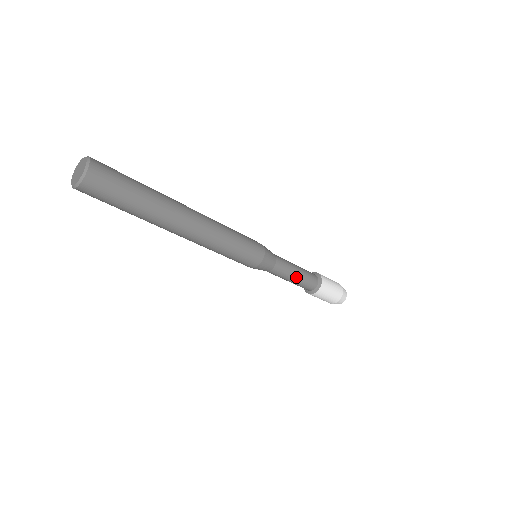
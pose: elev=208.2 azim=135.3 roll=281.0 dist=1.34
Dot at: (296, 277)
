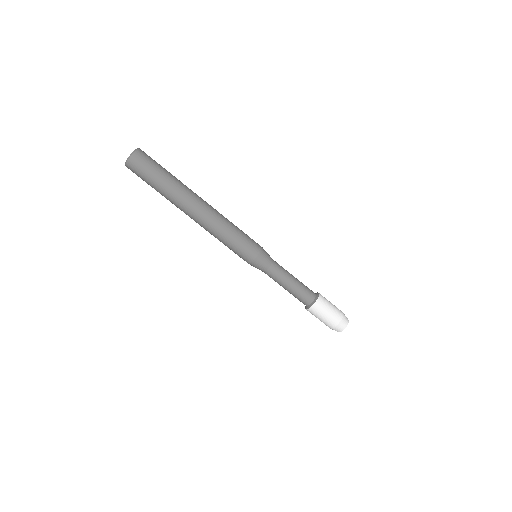
Dot at: (291, 285)
